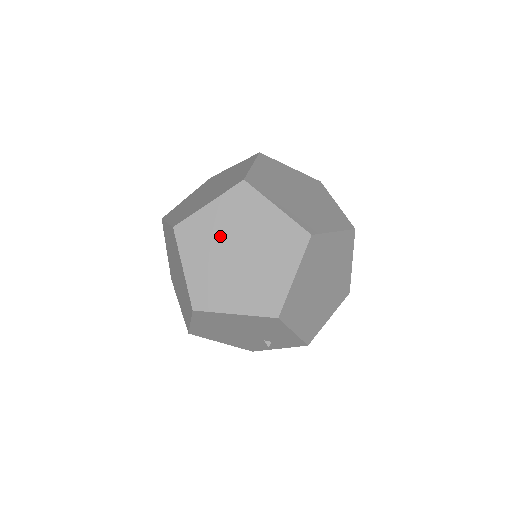
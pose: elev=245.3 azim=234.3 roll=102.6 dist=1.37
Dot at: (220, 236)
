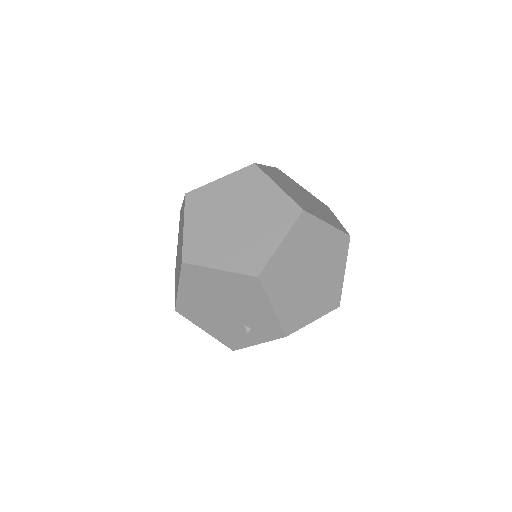
Dot at: (223, 204)
